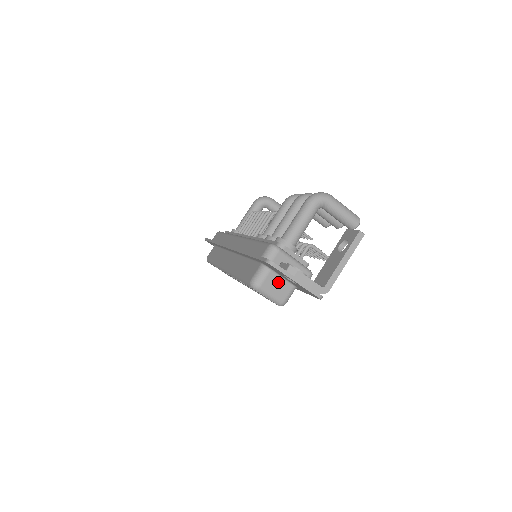
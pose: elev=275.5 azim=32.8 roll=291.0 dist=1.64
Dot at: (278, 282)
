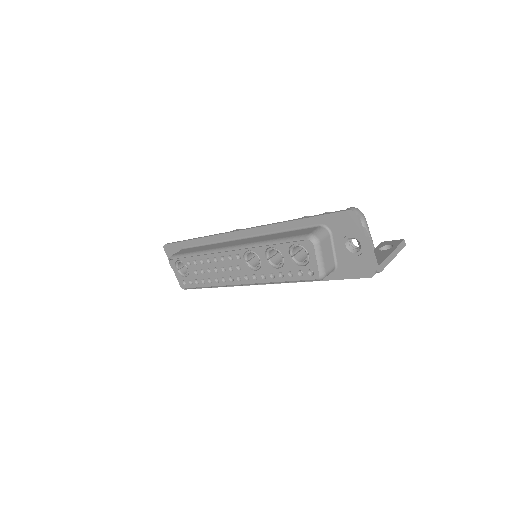
Dot at: (329, 250)
